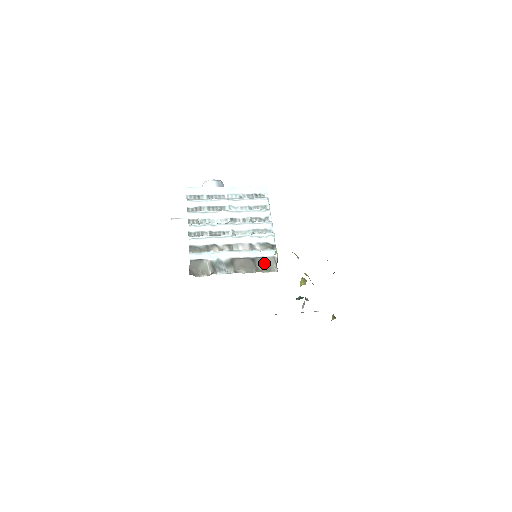
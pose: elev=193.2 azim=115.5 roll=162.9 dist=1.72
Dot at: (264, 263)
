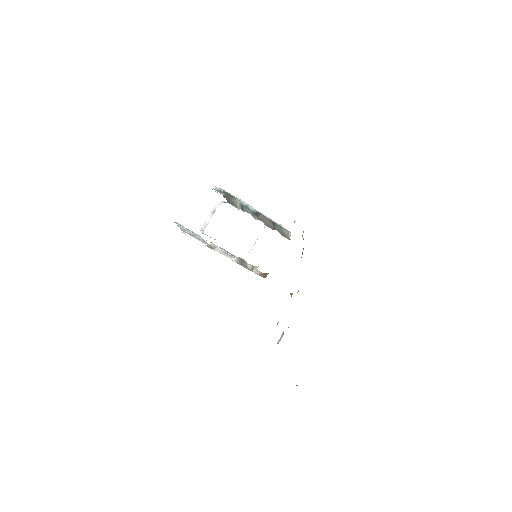
Dot at: (282, 229)
